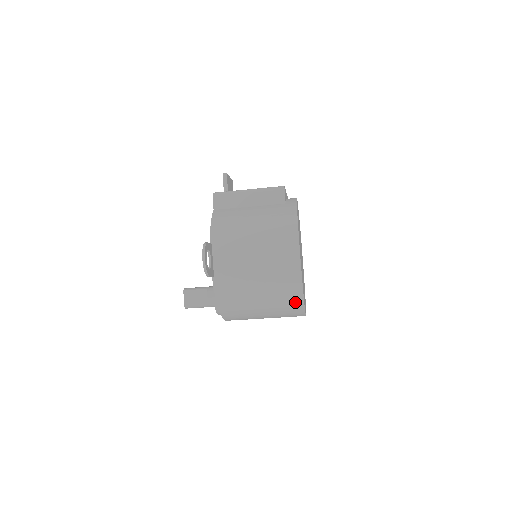
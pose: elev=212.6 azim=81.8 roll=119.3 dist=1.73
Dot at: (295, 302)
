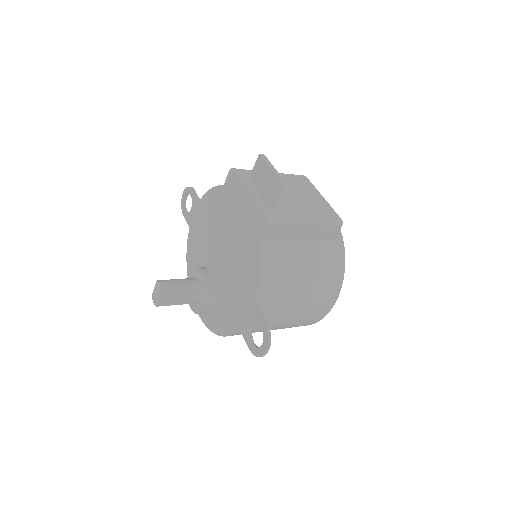
Dot at: occluded
